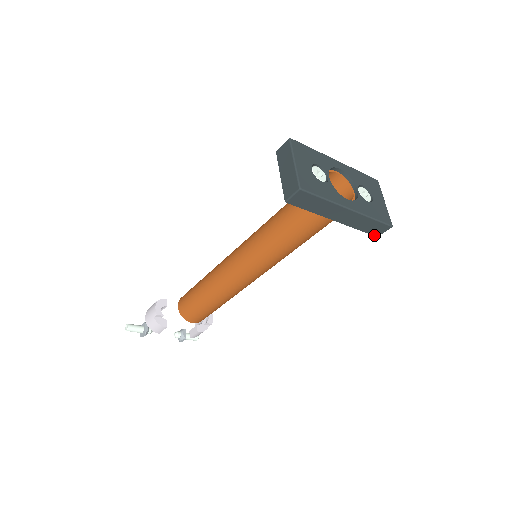
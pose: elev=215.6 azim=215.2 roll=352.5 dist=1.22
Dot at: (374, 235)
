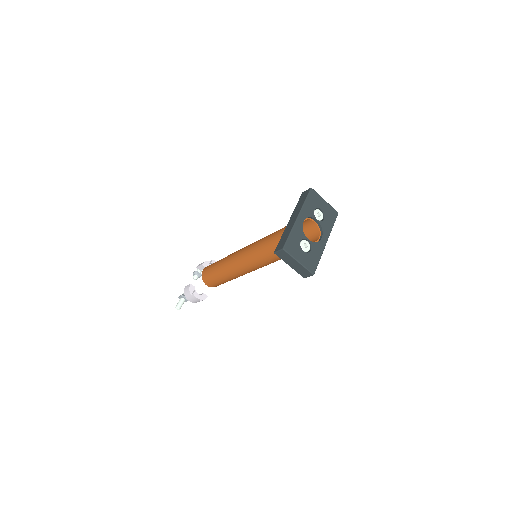
Dot at: occluded
